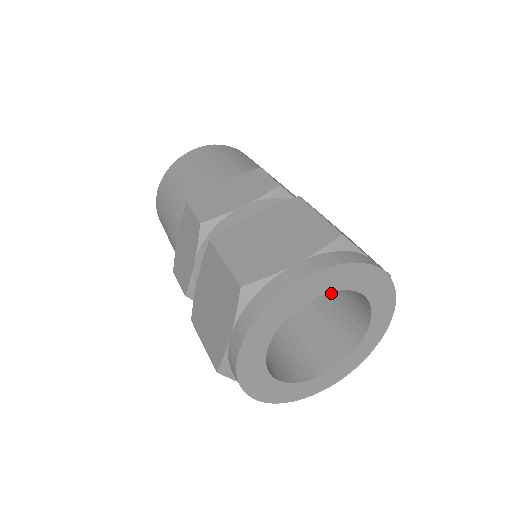
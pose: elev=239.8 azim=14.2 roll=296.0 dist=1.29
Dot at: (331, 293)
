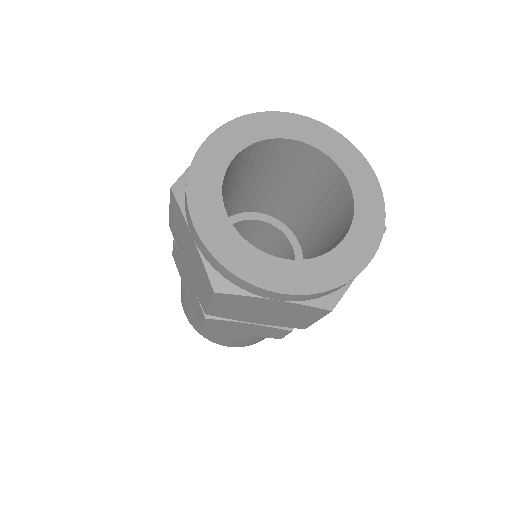
Dot at: (322, 211)
